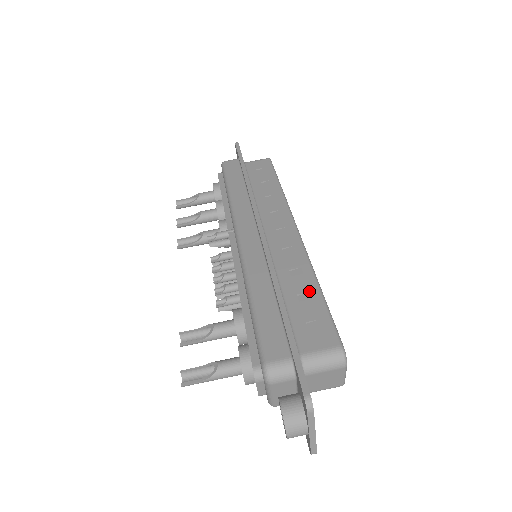
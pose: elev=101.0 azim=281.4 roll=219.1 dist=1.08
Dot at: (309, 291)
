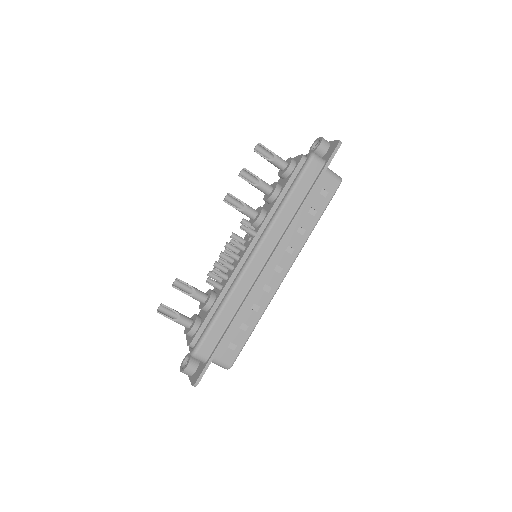
Dot at: (249, 326)
